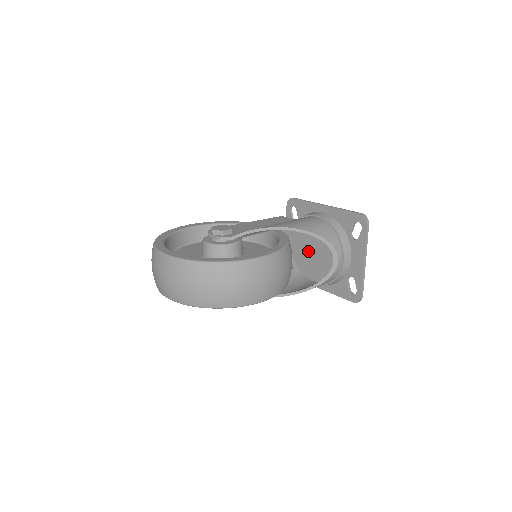
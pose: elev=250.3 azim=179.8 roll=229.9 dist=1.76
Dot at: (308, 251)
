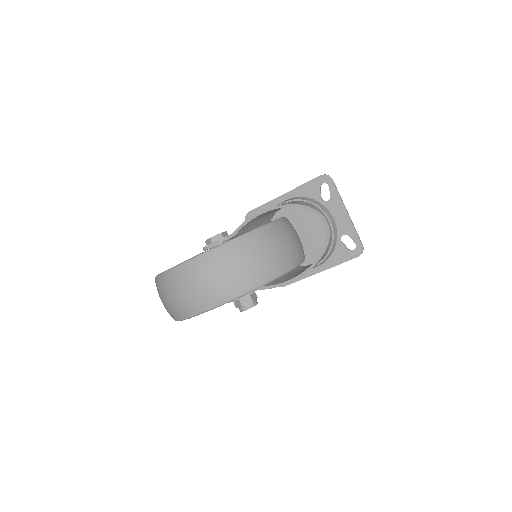
Dot at: occluded
